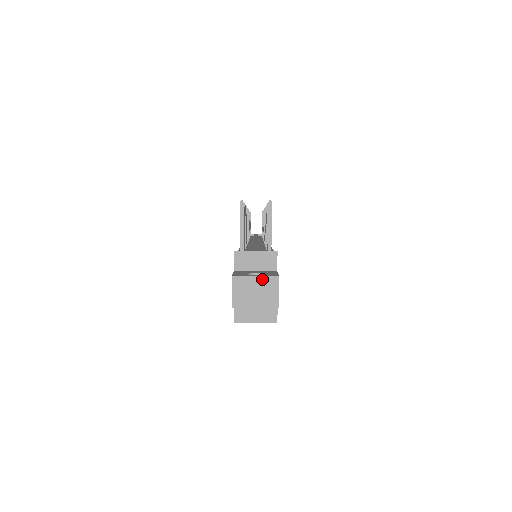
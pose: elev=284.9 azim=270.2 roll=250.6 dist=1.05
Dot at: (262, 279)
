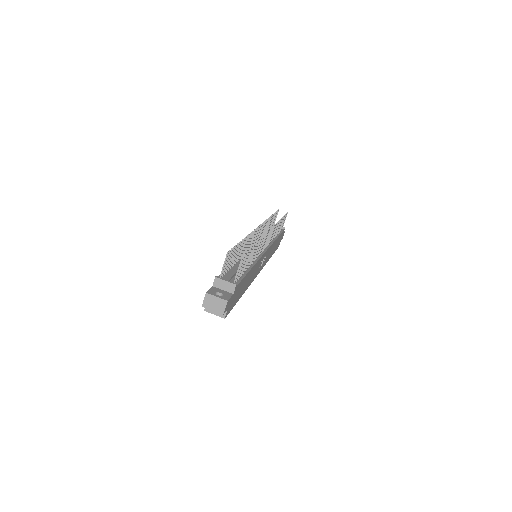
Dot at: (219, 299)
